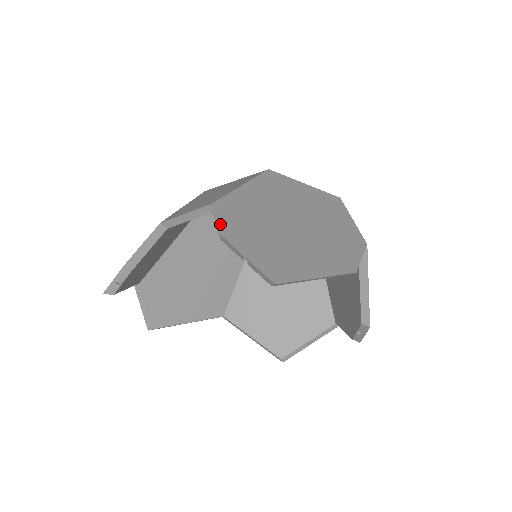
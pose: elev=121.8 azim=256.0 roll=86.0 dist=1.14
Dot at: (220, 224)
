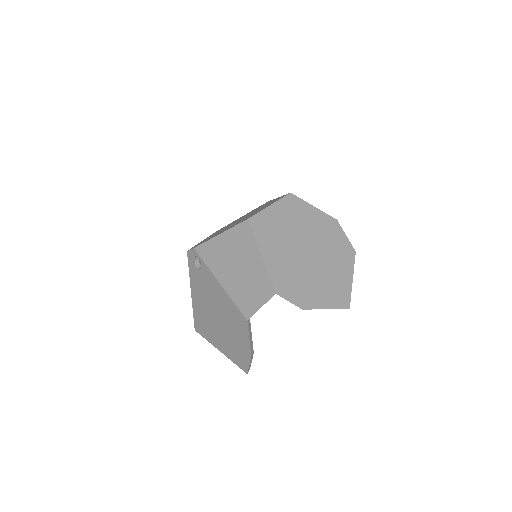
Dot at: (295, 303)
